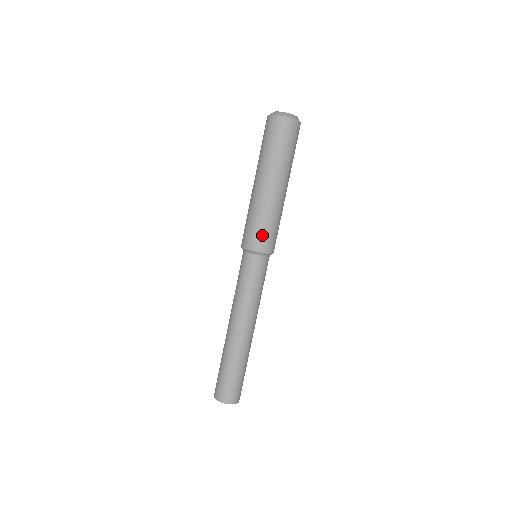
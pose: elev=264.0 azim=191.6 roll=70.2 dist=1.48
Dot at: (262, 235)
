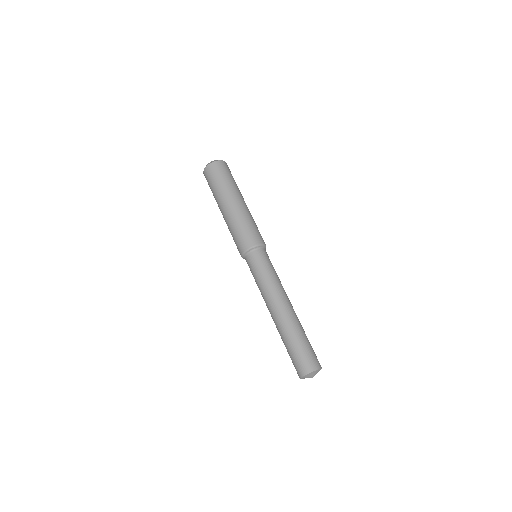
Dot at: (240, 239)
